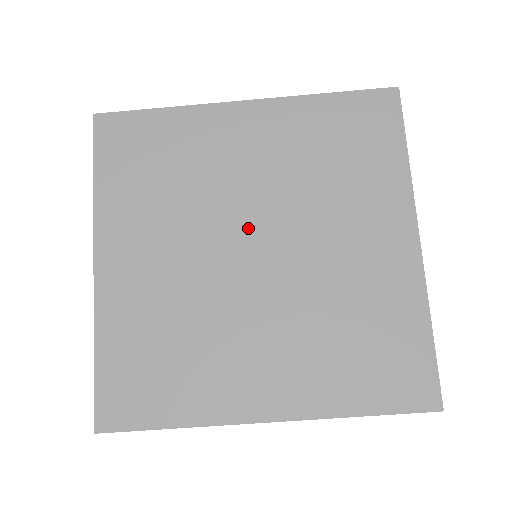
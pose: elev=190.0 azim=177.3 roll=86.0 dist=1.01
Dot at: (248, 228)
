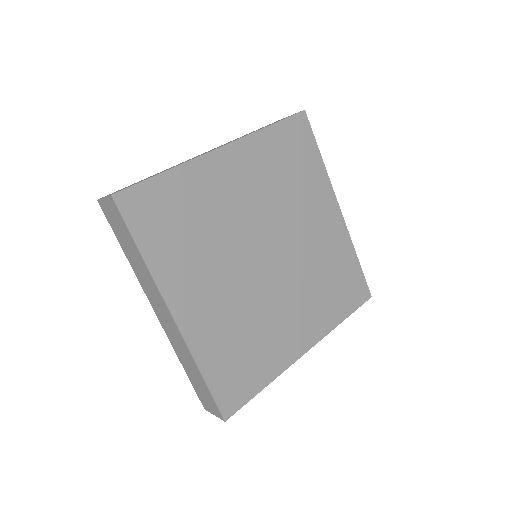
Dot at: (259, 242)
